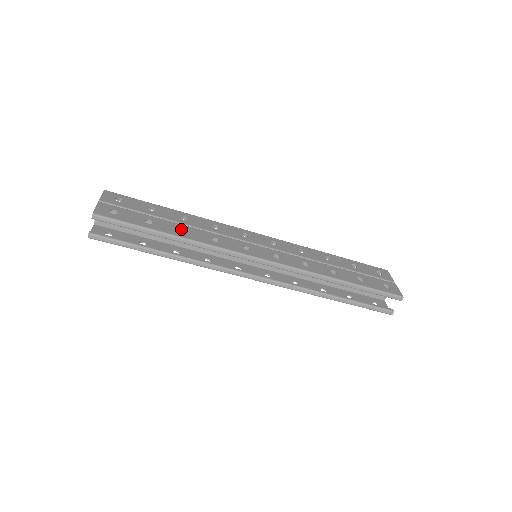
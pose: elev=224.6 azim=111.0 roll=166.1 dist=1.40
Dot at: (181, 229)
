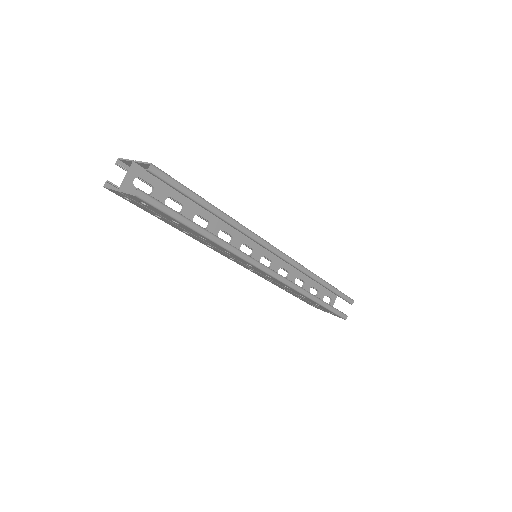
Dot at: occluded
